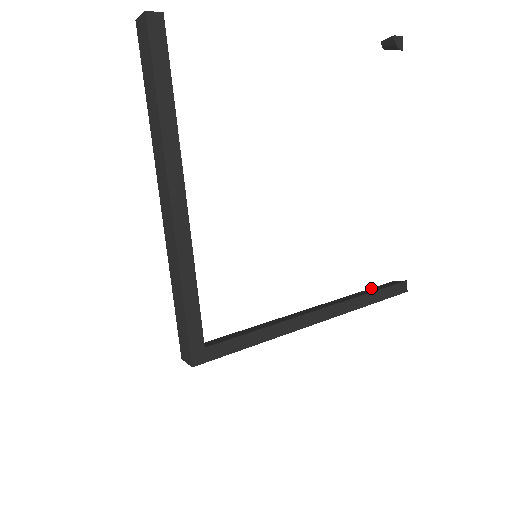
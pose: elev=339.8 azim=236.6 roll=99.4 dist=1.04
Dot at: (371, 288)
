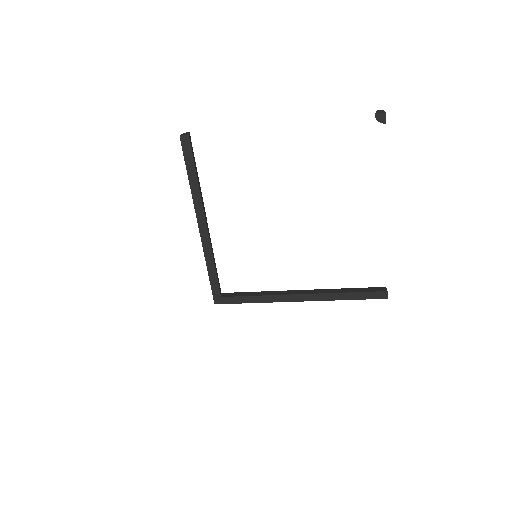
Dot at: (362, 288)
